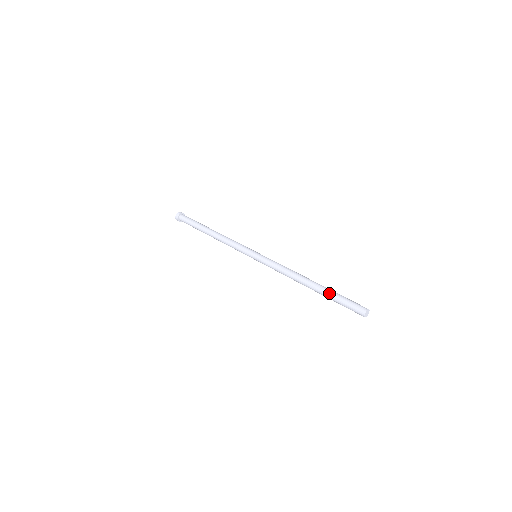
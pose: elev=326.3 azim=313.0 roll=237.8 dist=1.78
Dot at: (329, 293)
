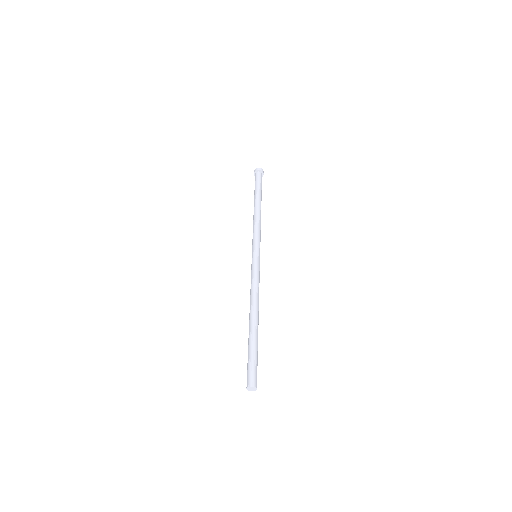
Dot at: (248, 343)
